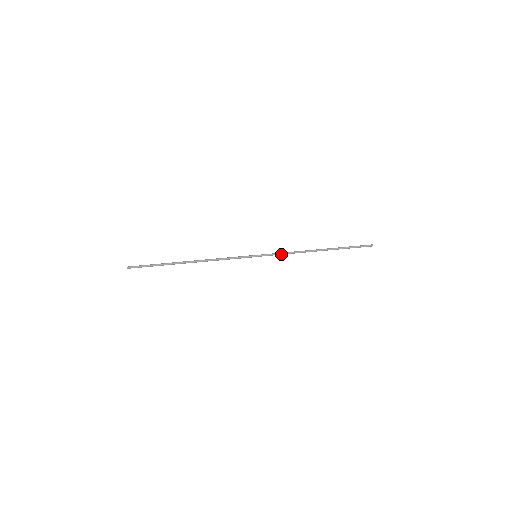
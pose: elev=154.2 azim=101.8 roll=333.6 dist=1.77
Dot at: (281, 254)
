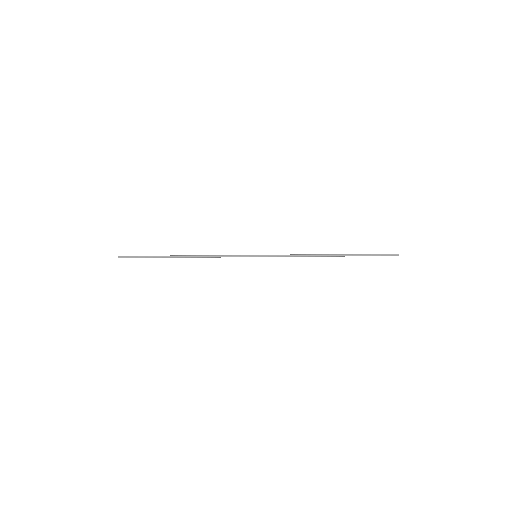
Dot at: (285, 256)
